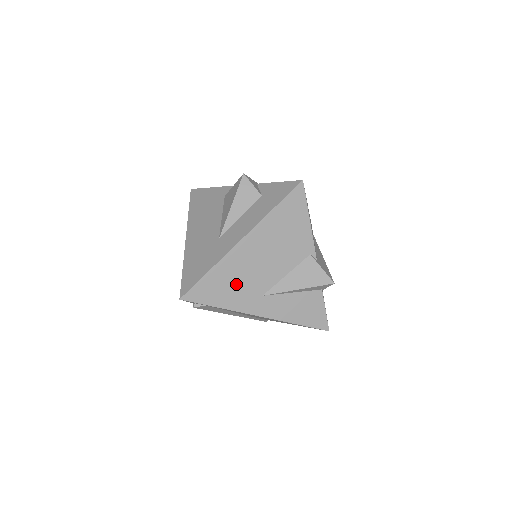
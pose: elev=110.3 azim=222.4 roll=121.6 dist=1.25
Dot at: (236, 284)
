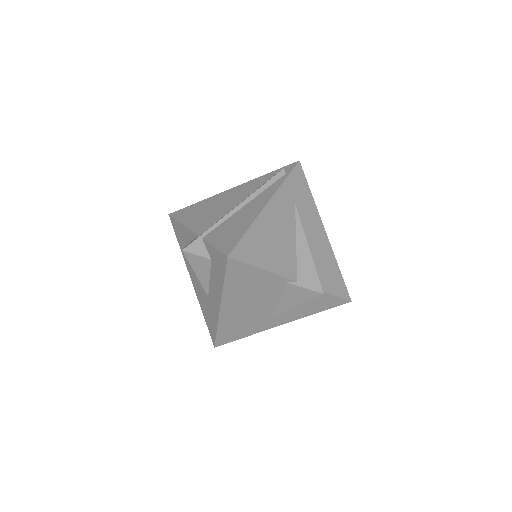
Dot at: (244, 324)
